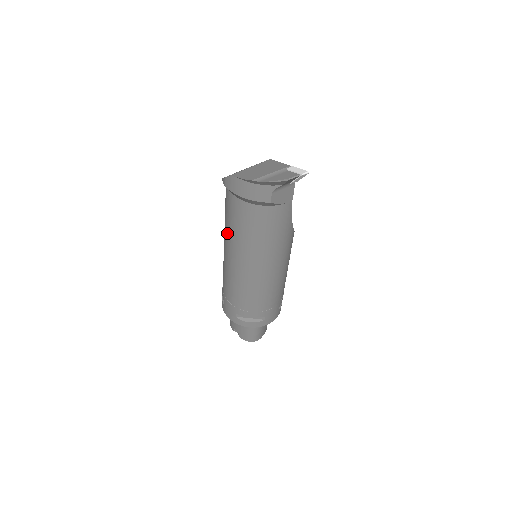
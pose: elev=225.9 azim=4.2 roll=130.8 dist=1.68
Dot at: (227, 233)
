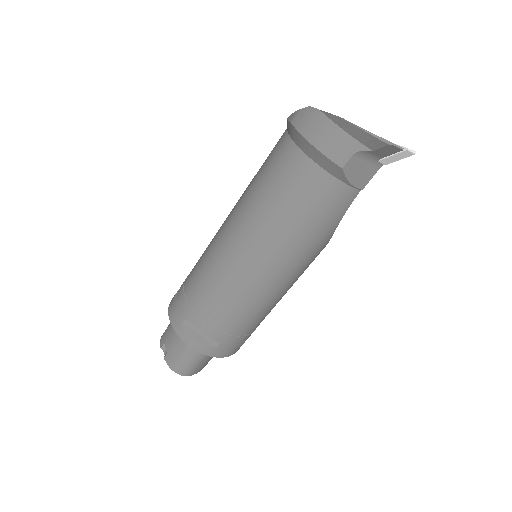
Dot at: (246, 197)
